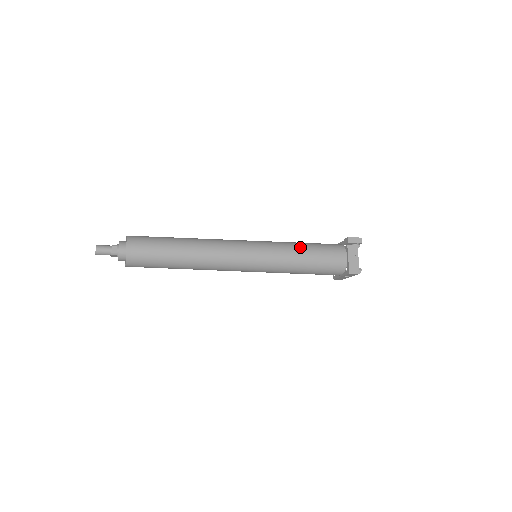
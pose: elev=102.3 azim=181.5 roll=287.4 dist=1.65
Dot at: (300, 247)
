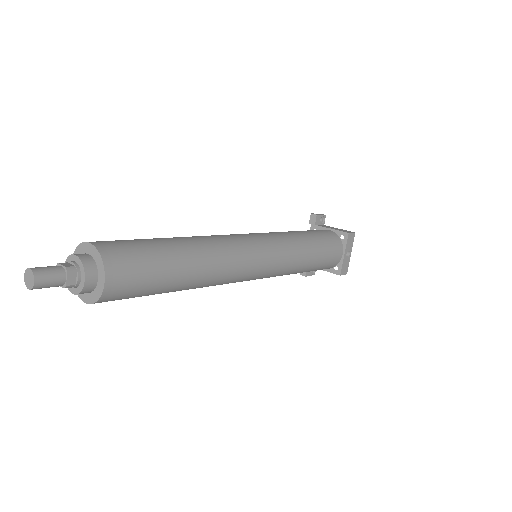
Dot at: occluded
